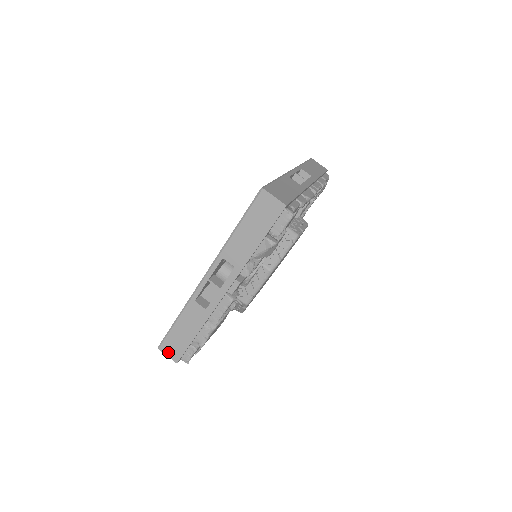
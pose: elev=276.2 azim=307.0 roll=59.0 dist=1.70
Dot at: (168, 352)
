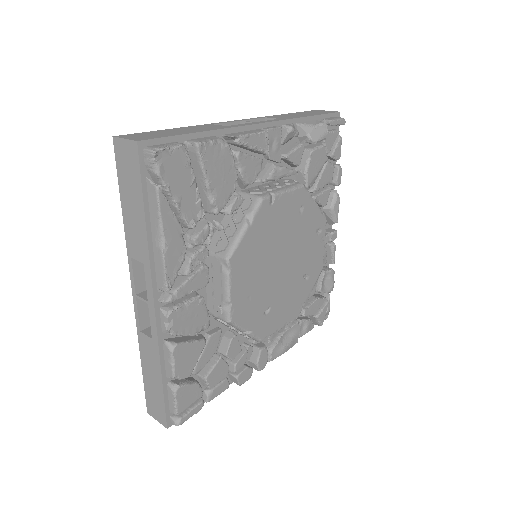
Dot at: (130, 137)
